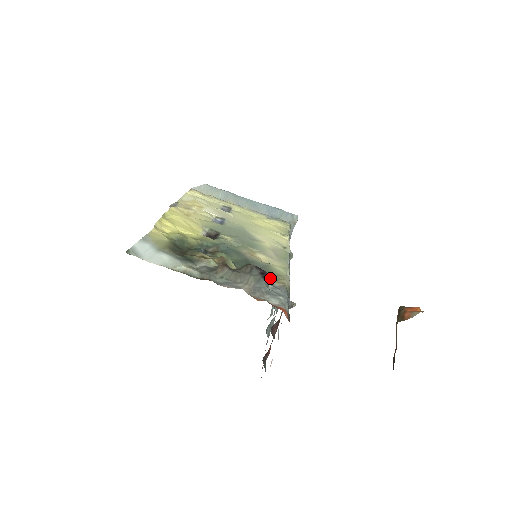
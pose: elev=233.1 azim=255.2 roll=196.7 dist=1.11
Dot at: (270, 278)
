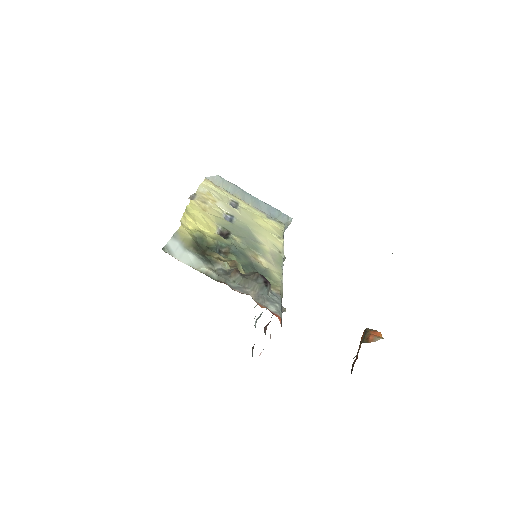
Dot at: (270, 286)
